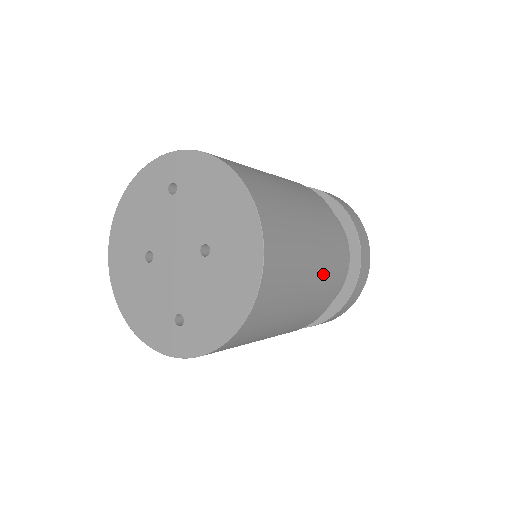
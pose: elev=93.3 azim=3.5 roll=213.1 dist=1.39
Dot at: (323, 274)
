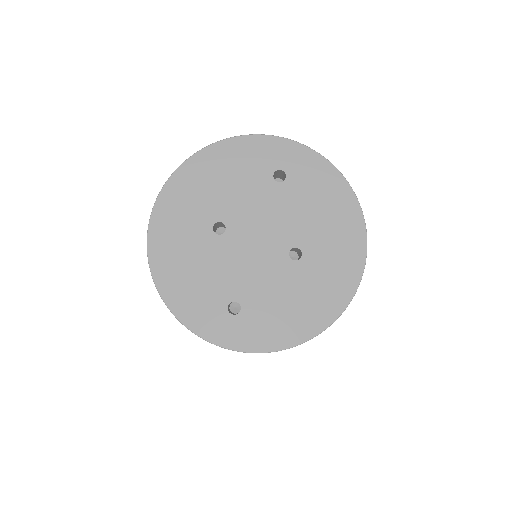
Dot at: occluded
